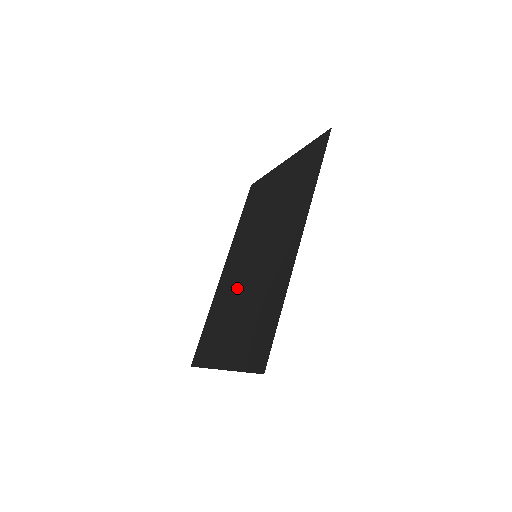
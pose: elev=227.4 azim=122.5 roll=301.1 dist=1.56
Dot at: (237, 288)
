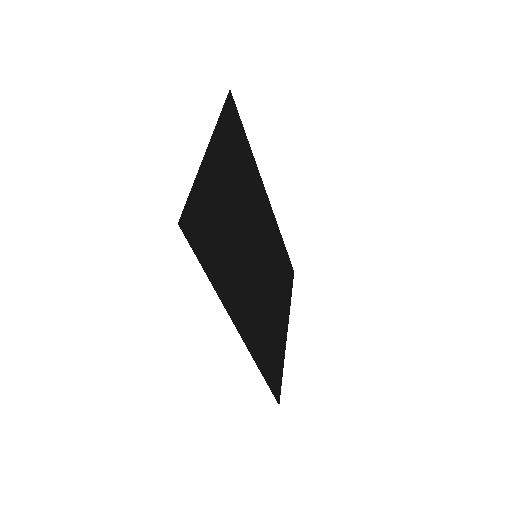
Dot at: (268, 263)
